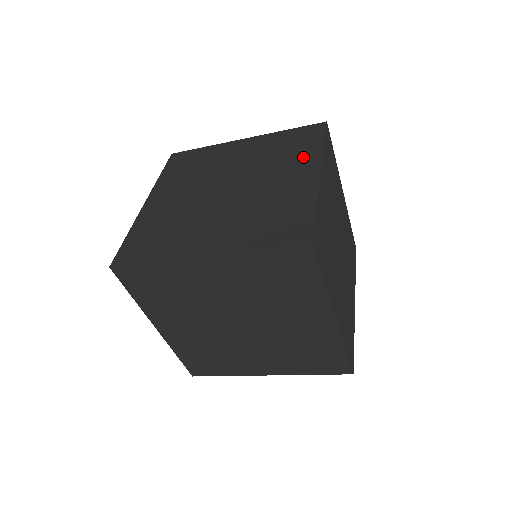
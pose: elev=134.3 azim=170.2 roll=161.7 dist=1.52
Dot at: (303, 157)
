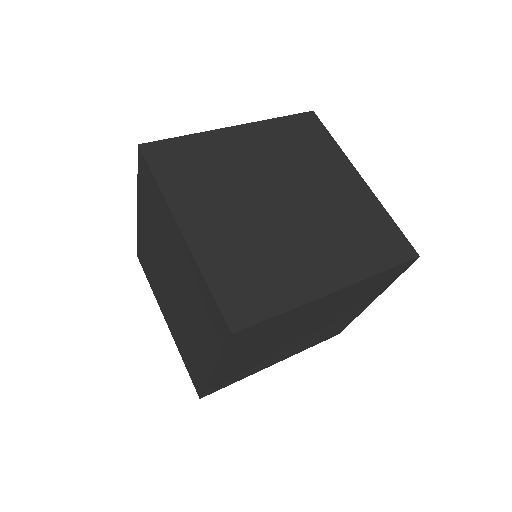
Dot at: occluded
